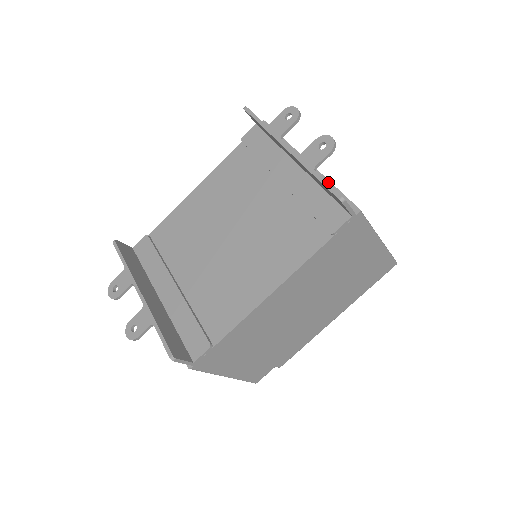
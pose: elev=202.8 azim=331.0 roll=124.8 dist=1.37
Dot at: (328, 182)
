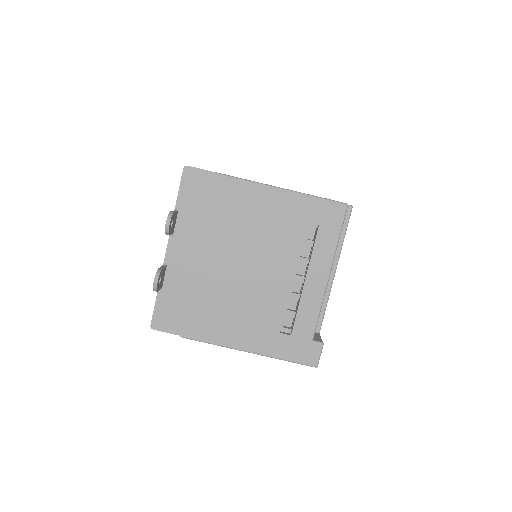
Dot at: occluded
